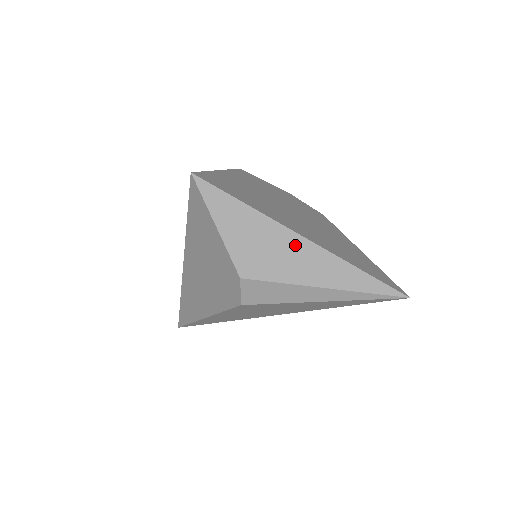
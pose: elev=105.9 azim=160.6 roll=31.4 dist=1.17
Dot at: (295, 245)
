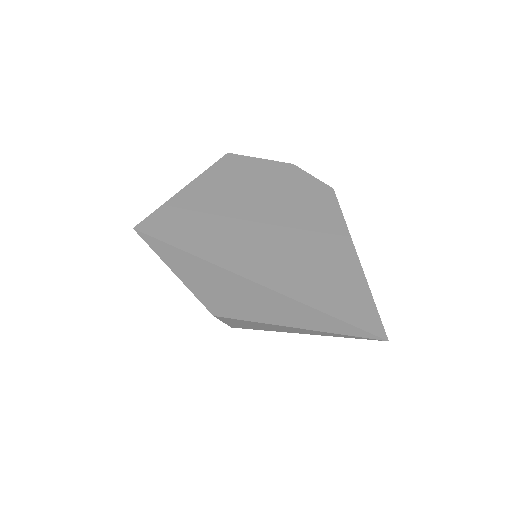
Dot at: (251, 290)
